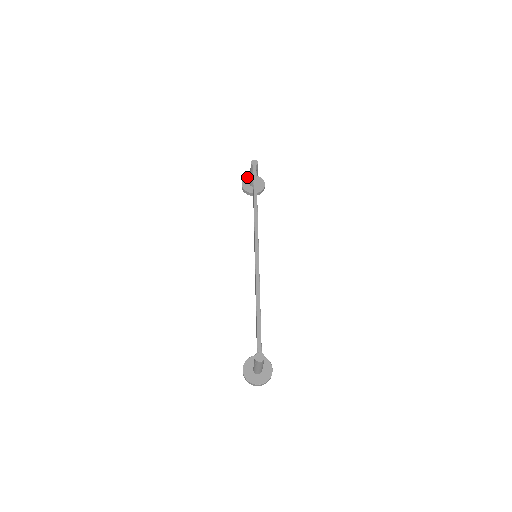
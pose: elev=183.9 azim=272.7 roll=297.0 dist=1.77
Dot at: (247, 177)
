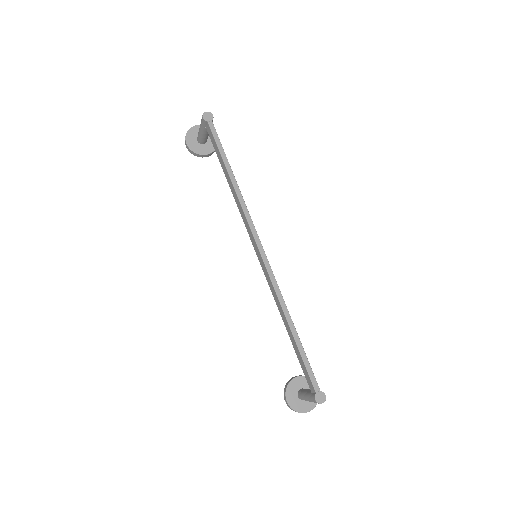
Dot at: (189, 130)
